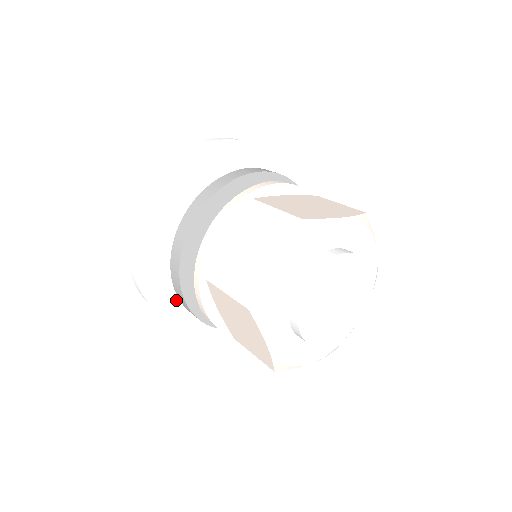
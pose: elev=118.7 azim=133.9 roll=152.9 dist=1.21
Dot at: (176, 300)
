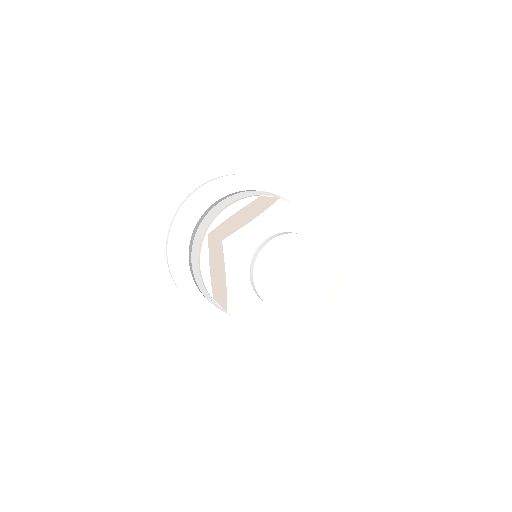
Dot at: (189, 279)
